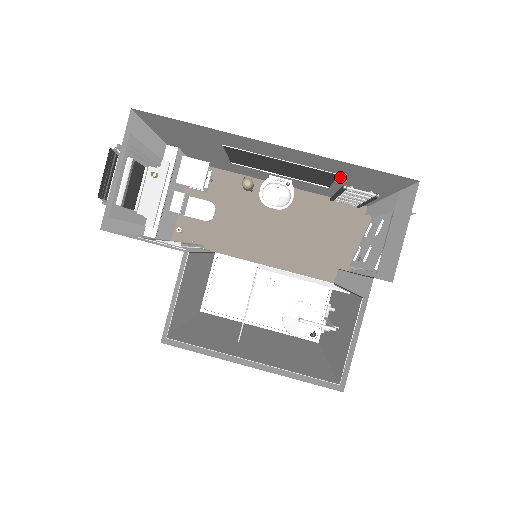
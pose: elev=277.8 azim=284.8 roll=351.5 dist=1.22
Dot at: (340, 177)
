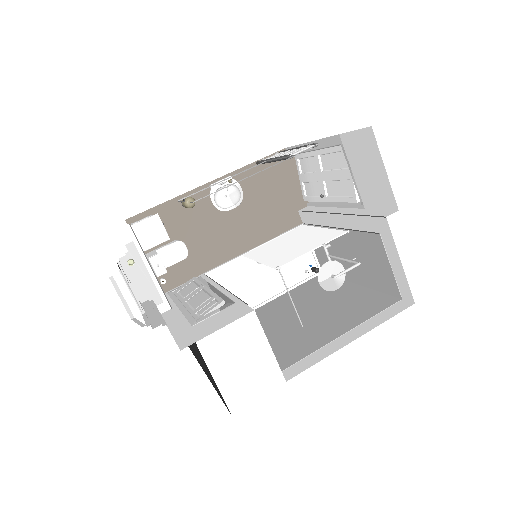
Dot at: (291, 155)
